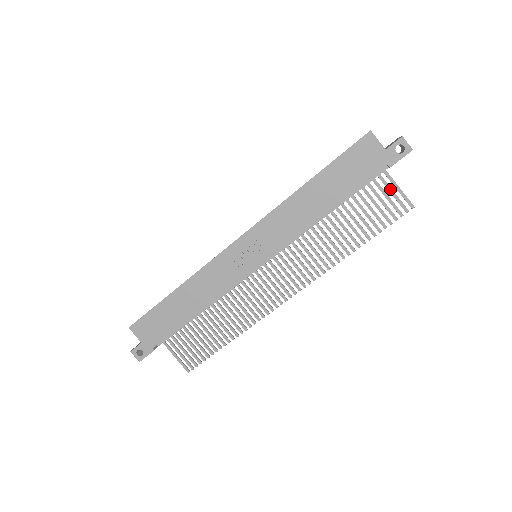
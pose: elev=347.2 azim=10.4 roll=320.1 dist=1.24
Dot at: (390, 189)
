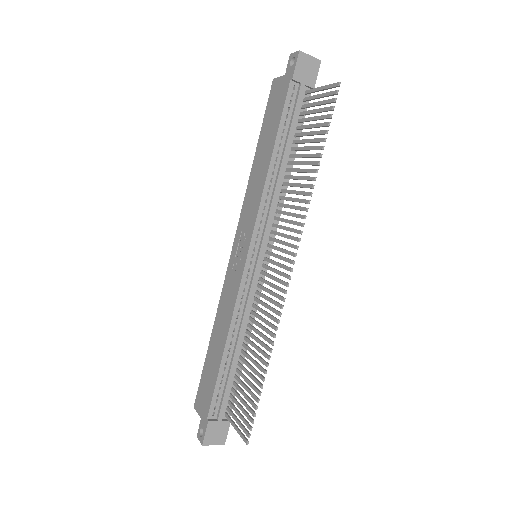
Dot at: (317, 96)
